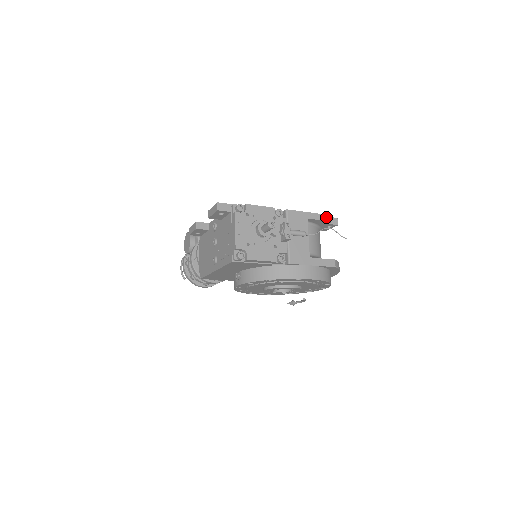
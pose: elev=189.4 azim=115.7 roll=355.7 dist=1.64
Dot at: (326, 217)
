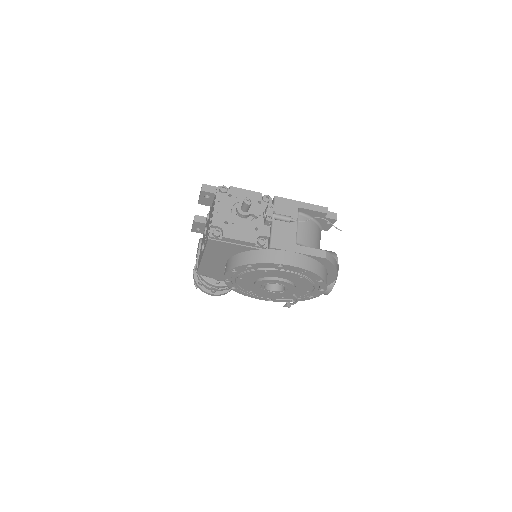
Dot at: (321, 208)
